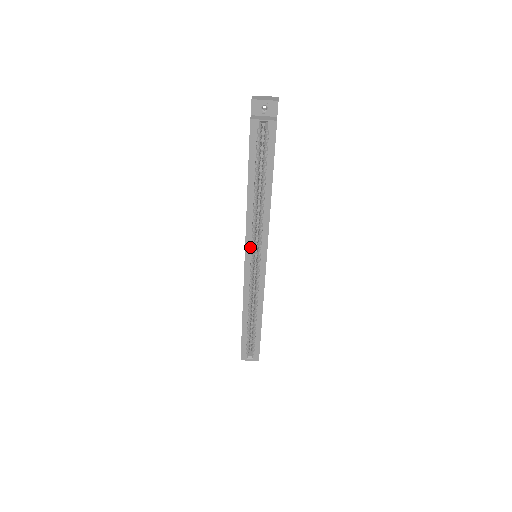
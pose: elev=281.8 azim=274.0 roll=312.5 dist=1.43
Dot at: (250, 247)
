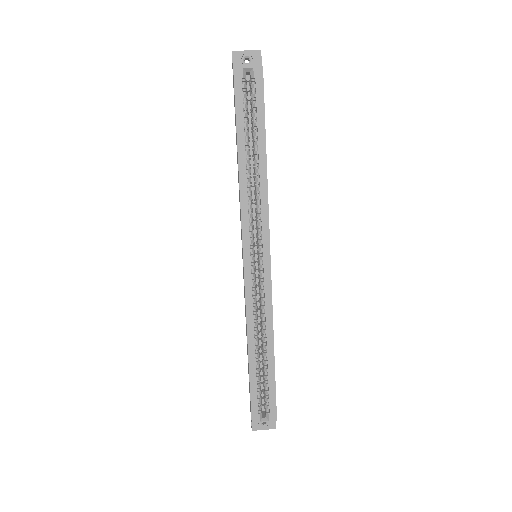
Dot at: (248, 237)
